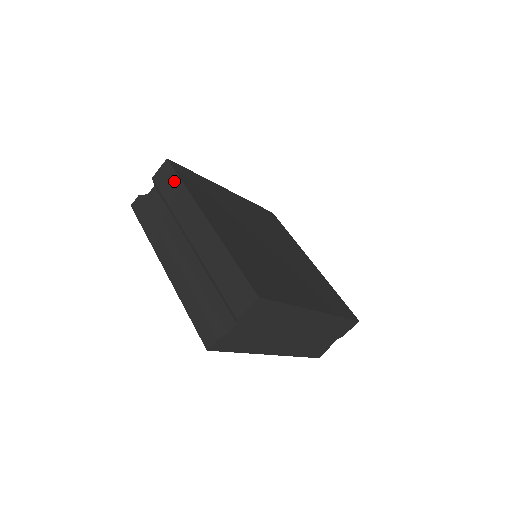
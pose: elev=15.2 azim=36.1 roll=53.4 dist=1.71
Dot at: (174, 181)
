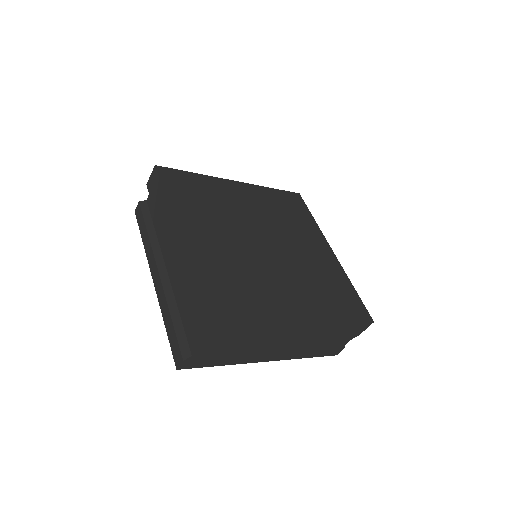
Dot at: (159, 191)
